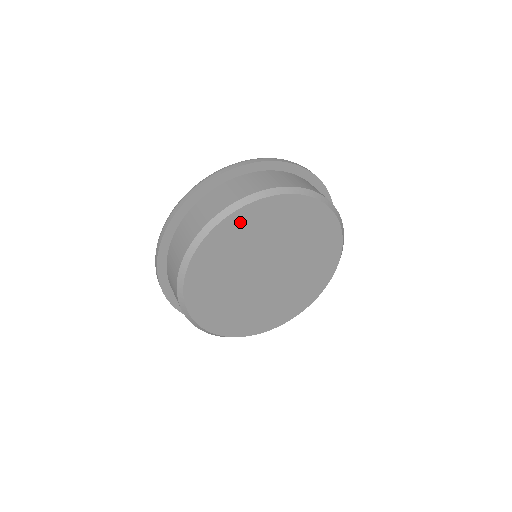
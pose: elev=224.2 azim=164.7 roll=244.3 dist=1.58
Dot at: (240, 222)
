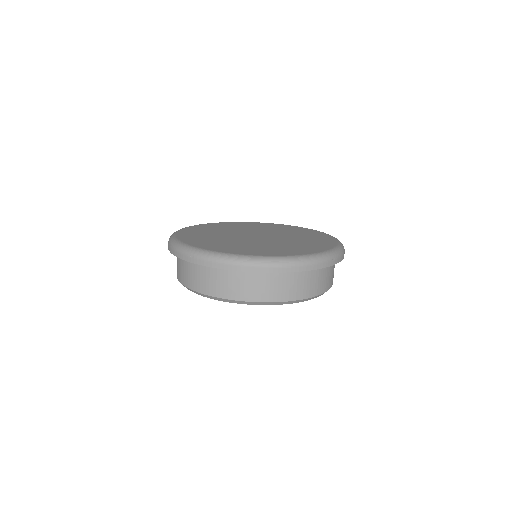
Dot at: occluded
